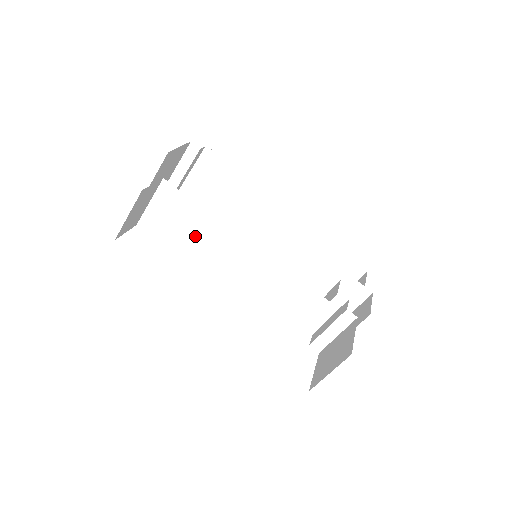
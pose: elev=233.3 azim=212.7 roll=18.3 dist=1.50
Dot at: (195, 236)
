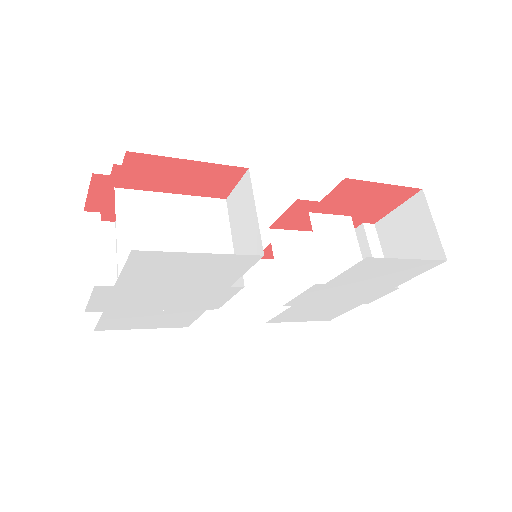
Dot at: (200, 234)
